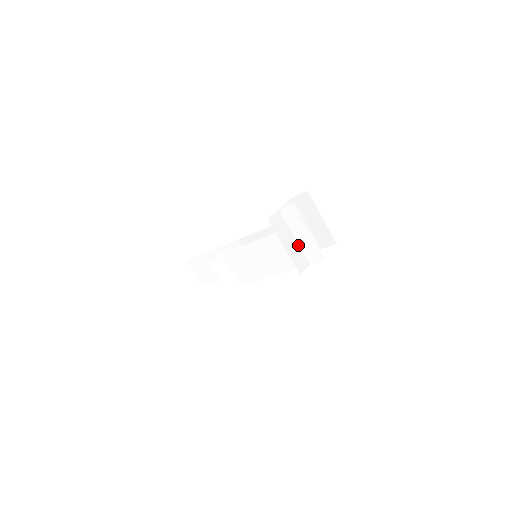
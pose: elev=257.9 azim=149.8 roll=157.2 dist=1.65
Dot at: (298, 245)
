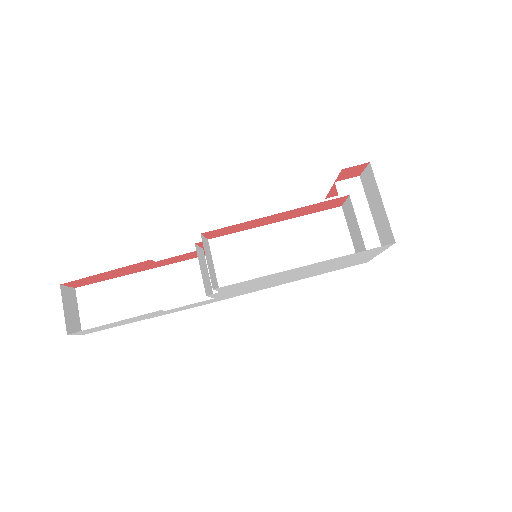
Dot at: (349, 229)
